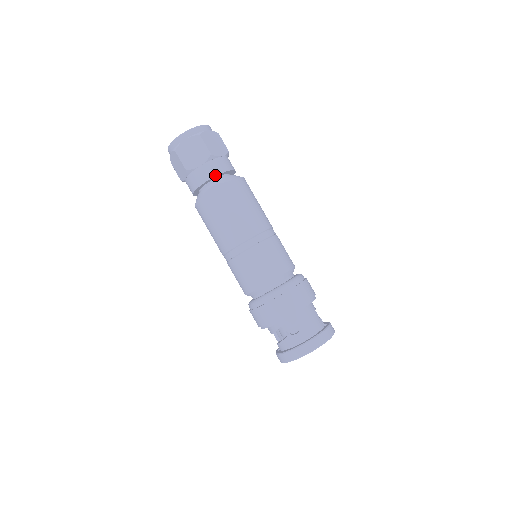
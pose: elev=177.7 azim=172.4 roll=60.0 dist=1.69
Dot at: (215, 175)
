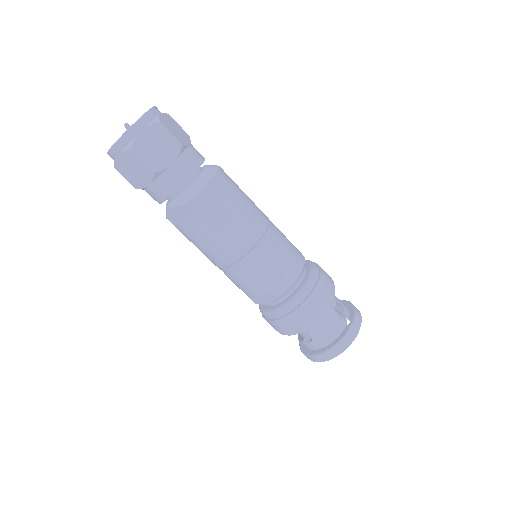
Dot at: (170, 195)
